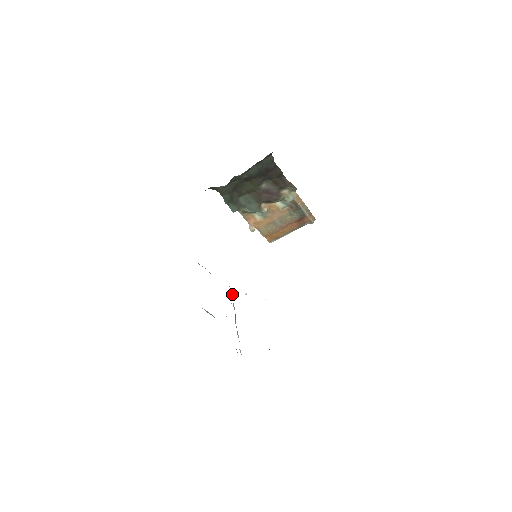
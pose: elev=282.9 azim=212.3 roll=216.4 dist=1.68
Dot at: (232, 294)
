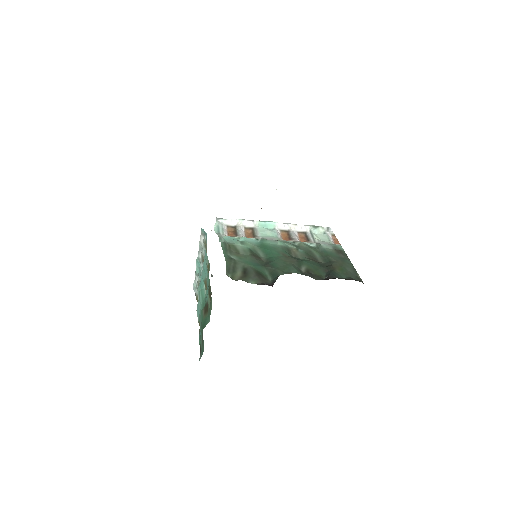
Dot at: (202, 235)
